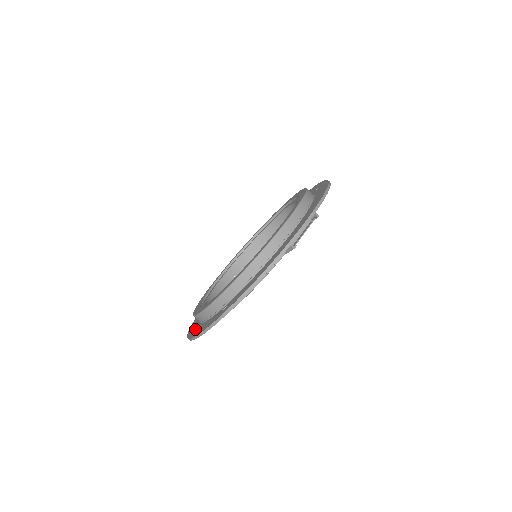
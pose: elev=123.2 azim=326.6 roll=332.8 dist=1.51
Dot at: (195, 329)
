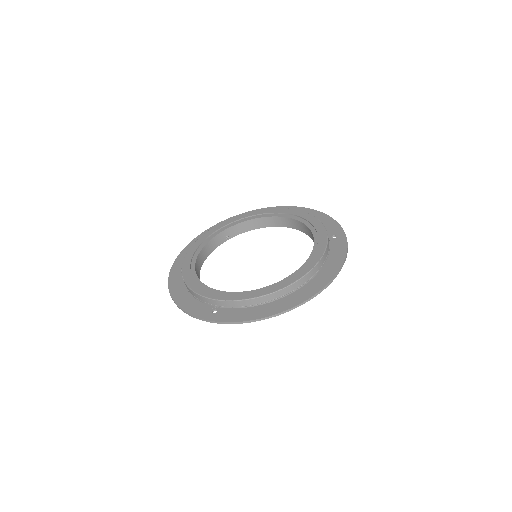
Dot at: (179, 288)
